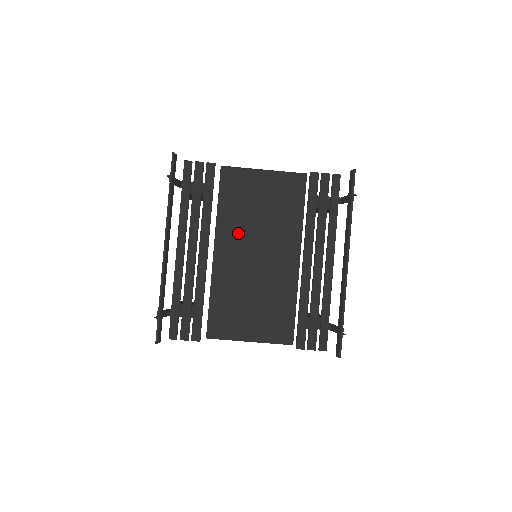
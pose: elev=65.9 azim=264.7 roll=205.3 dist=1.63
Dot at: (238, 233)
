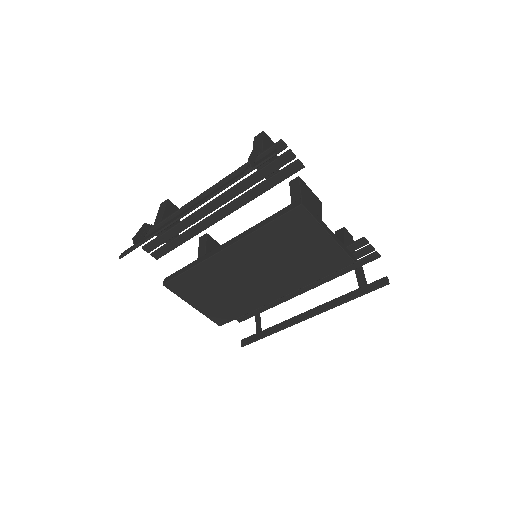
Dot at: (258, 253)
